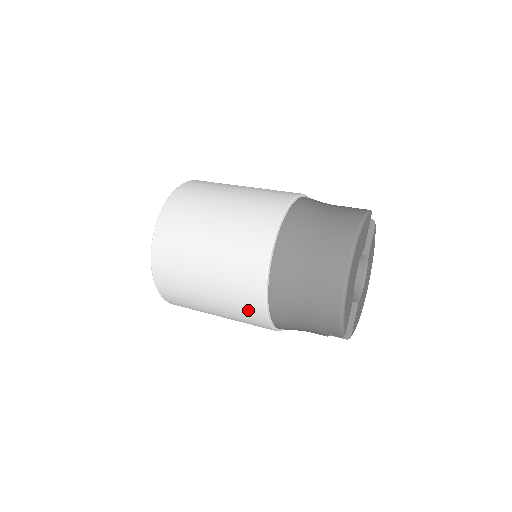
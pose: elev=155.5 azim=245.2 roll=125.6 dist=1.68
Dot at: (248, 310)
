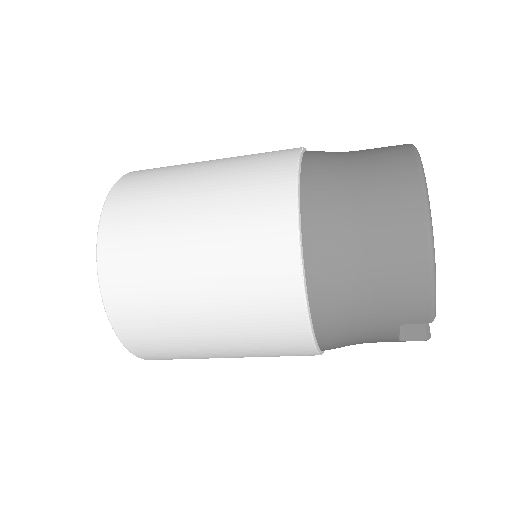
Dot at: (272, 308)
